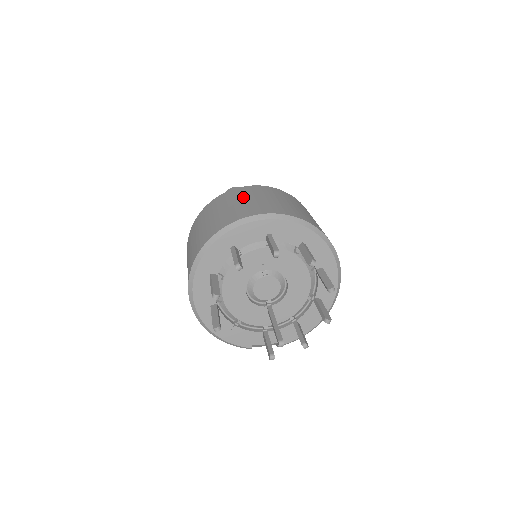
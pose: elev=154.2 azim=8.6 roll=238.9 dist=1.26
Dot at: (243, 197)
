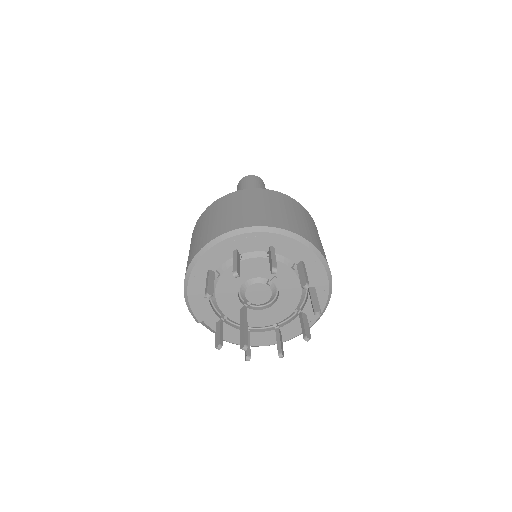
Dot at: (299, 213)
